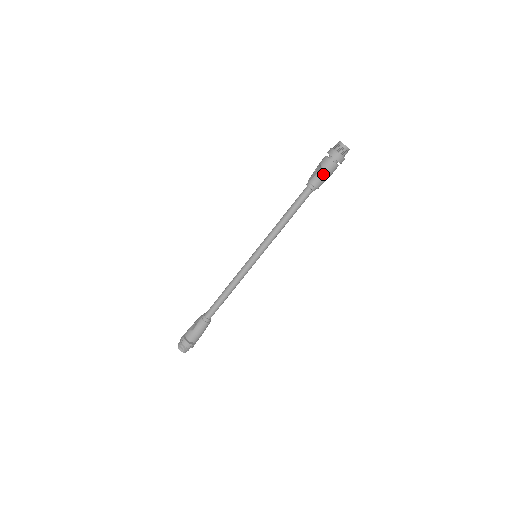
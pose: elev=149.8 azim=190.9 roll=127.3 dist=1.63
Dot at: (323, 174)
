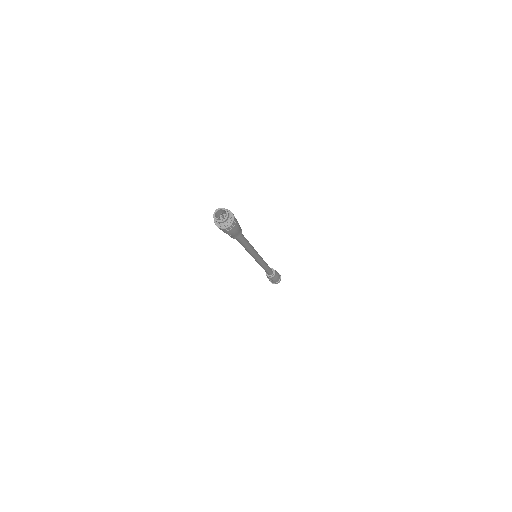
Dot at: (236, 233)
